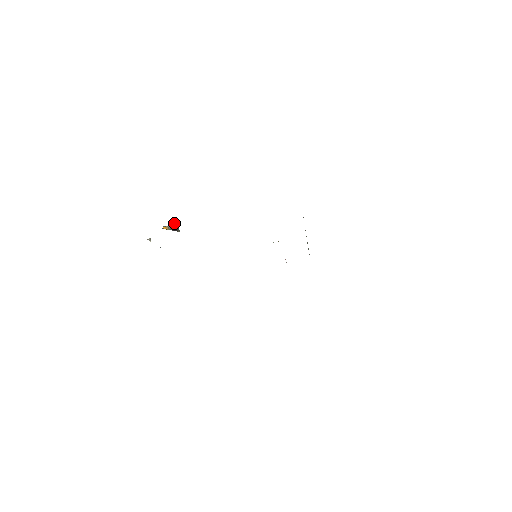
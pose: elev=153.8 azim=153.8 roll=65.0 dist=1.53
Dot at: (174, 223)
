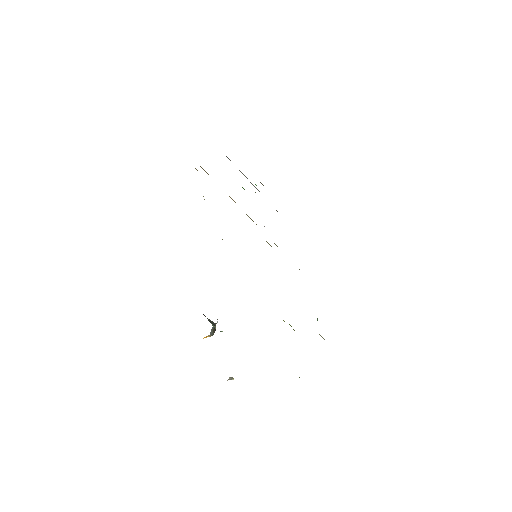
Dot at: (213, 326)
